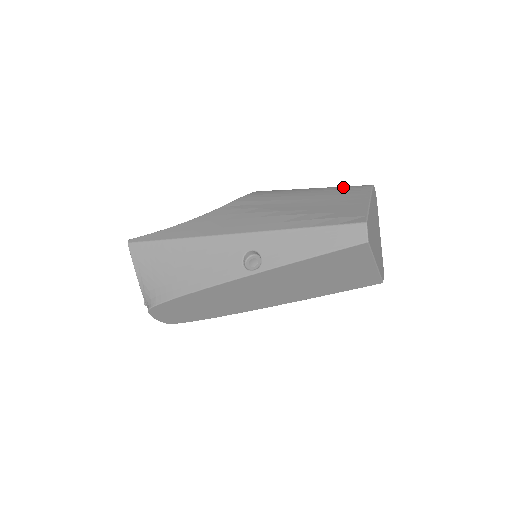
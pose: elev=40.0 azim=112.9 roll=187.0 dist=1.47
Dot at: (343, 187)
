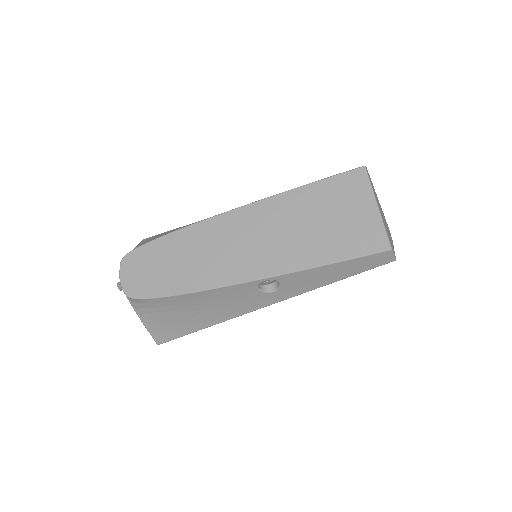
Dot at: occluded
